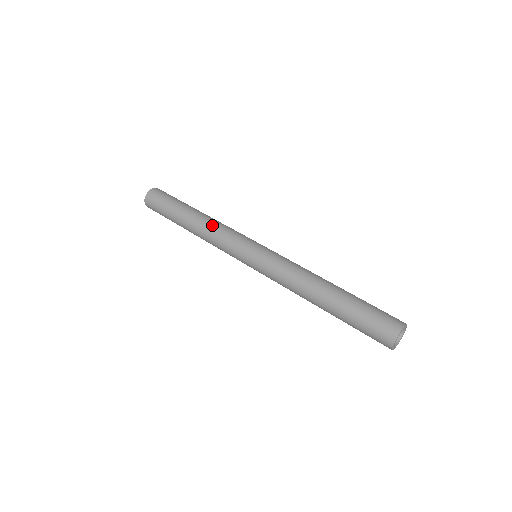
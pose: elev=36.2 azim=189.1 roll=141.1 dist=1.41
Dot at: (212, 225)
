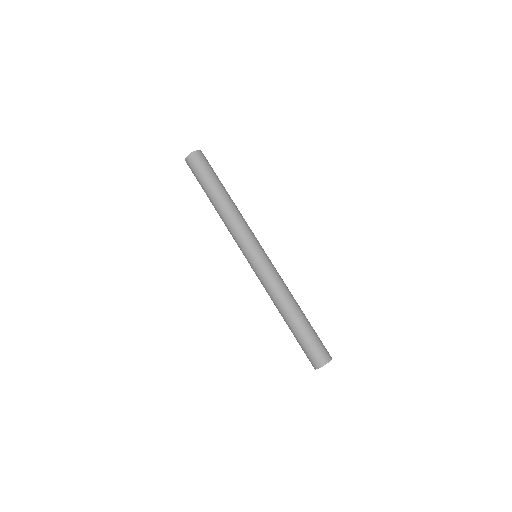
Dot at: (227, 220)
